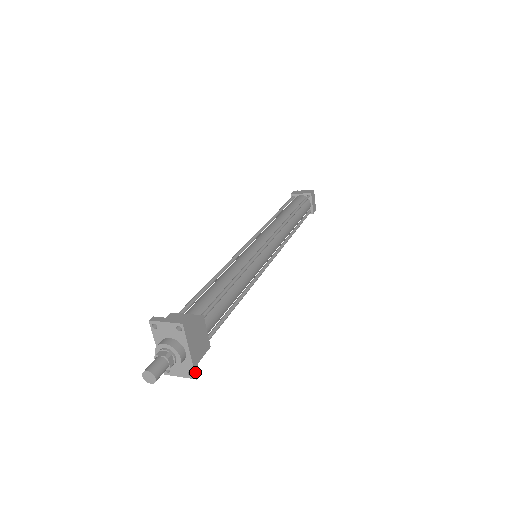
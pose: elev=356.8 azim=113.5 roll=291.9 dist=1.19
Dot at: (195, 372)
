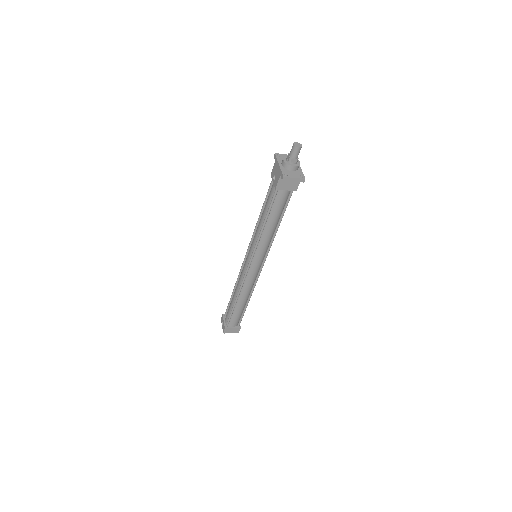
Dot at: (304, 176)
